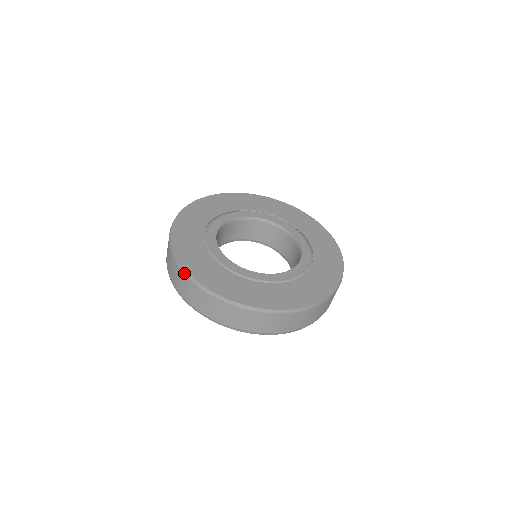
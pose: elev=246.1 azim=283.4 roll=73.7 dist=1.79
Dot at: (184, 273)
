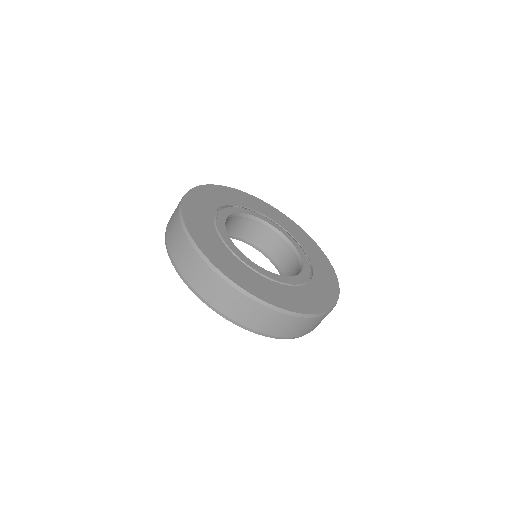
Dot at: (188, 238)
